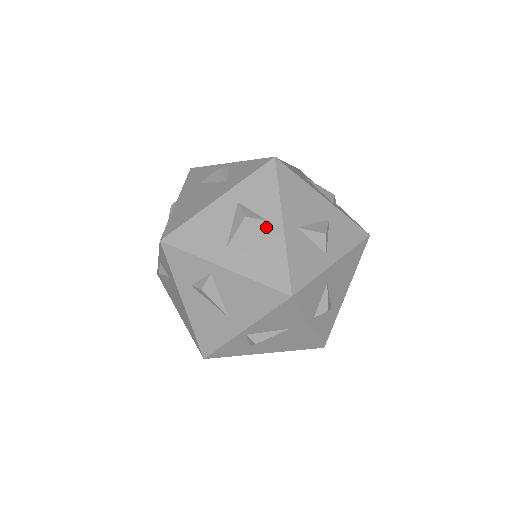
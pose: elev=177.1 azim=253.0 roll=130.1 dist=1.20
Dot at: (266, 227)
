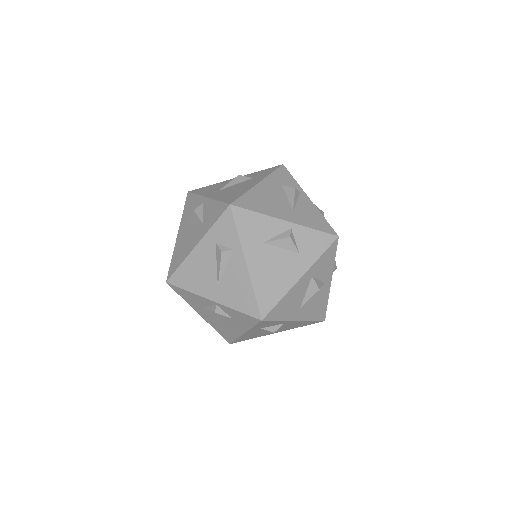
Dot at: (323, 287)
